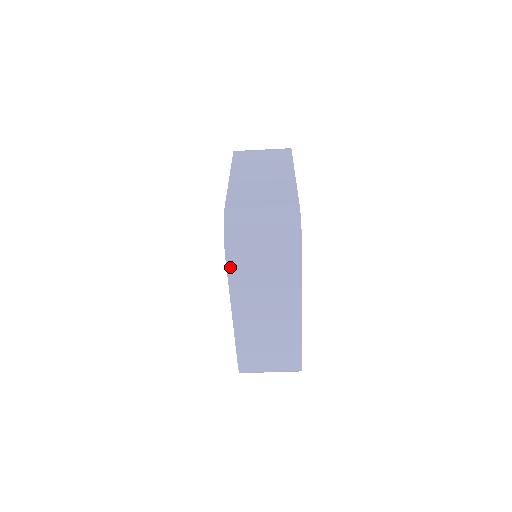
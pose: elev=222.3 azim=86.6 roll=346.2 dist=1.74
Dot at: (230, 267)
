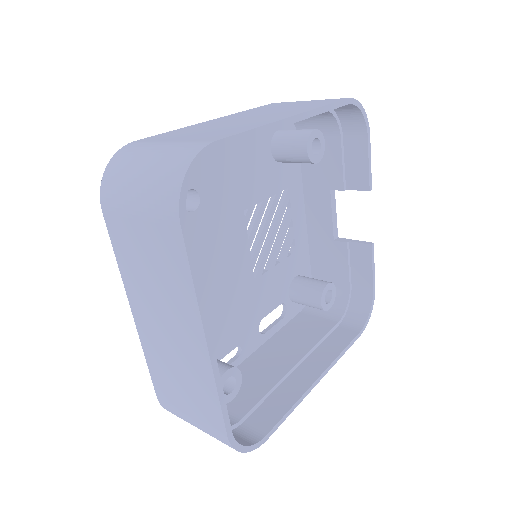
Dot at: occluded
